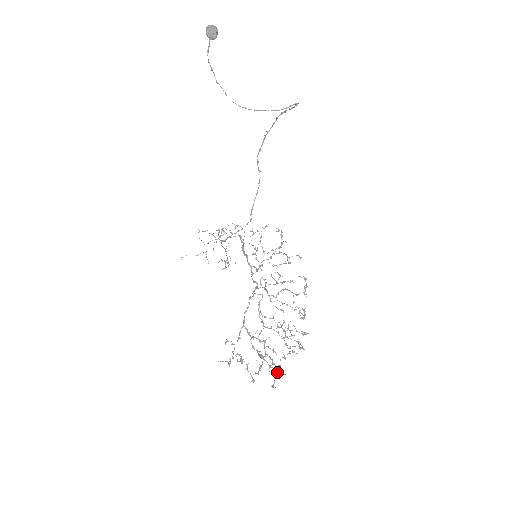
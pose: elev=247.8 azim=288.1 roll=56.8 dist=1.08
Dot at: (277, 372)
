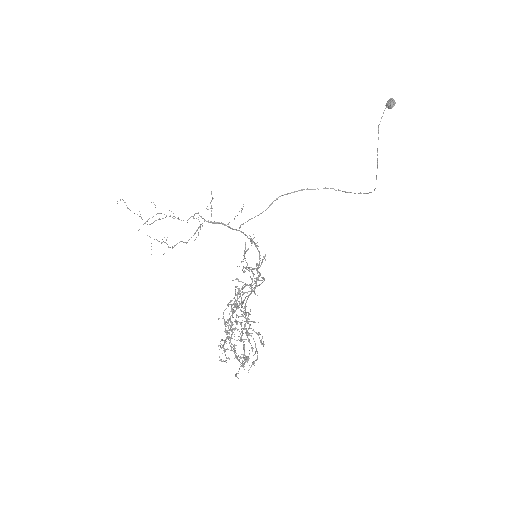
Dot at: occluded
